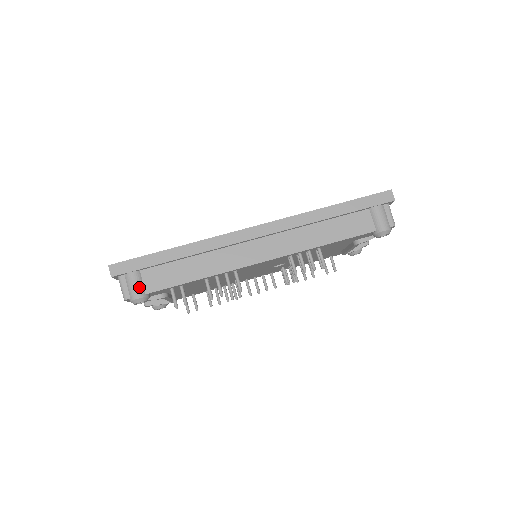
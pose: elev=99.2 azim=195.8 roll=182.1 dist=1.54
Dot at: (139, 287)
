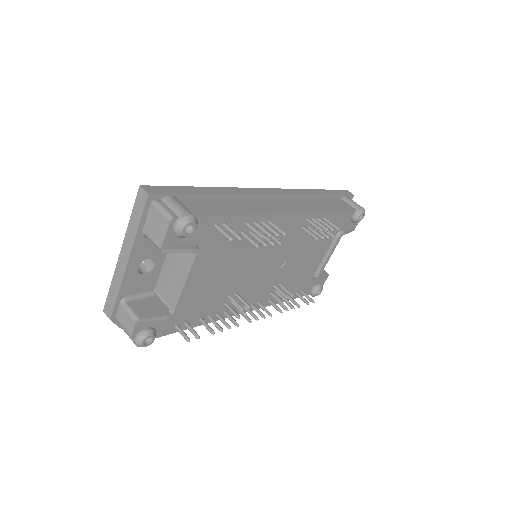
Dot at: (186, 208)
